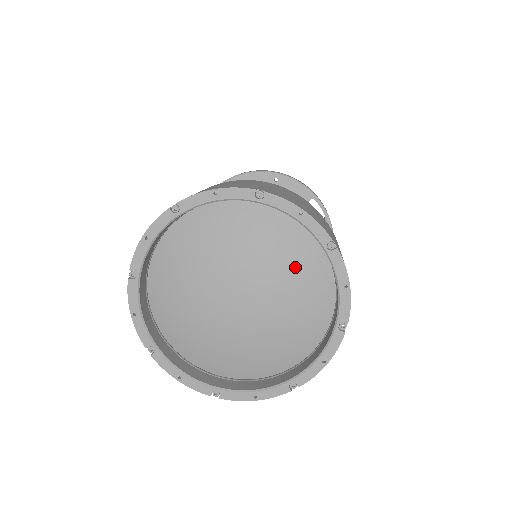
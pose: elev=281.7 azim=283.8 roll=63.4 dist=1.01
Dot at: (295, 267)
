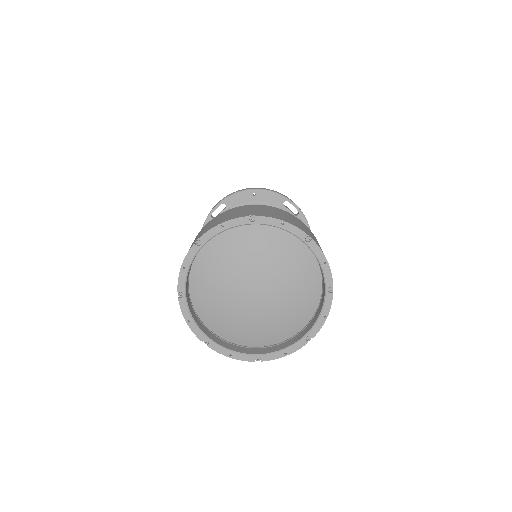
Dot at: (288, 259)
